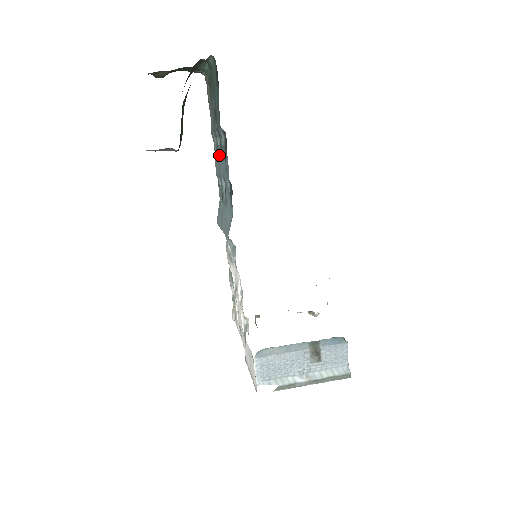
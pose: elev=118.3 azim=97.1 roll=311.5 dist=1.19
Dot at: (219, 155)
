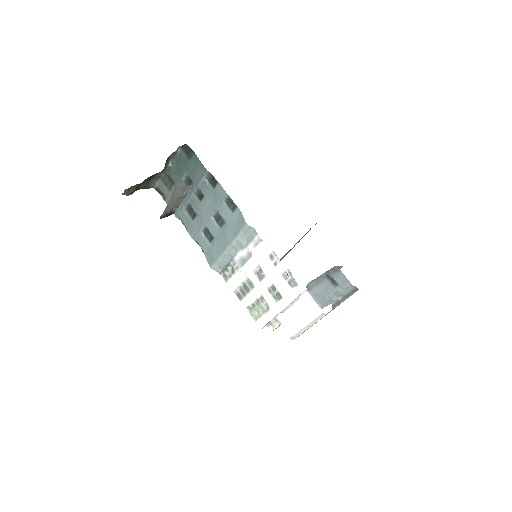
Dot at: (200, 207)
